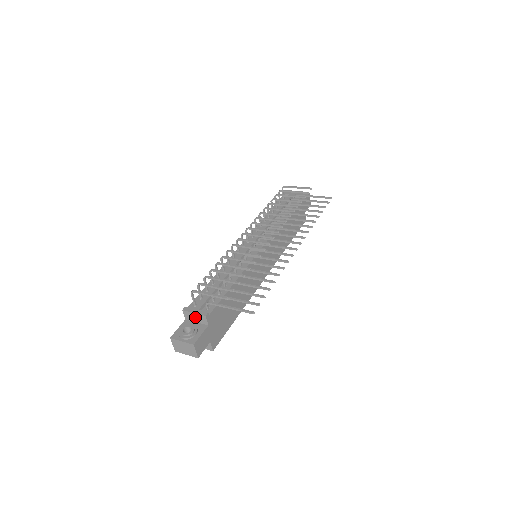
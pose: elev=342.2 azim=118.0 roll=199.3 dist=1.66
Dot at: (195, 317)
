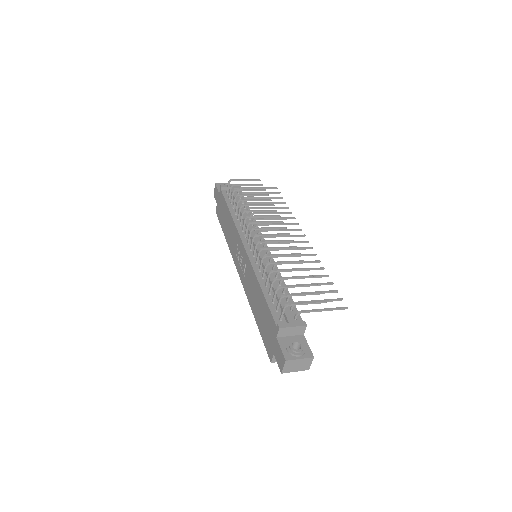
Dot at: (292, 331)
